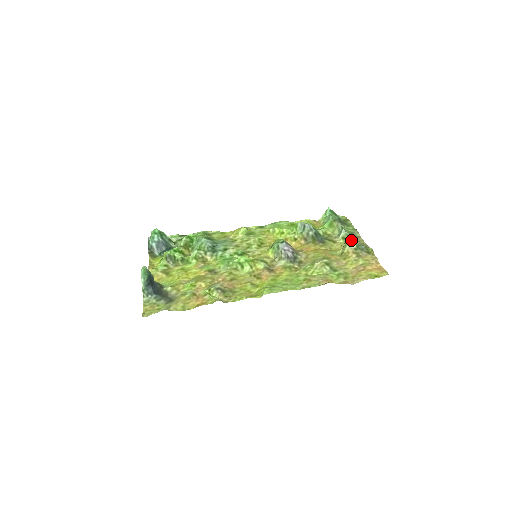
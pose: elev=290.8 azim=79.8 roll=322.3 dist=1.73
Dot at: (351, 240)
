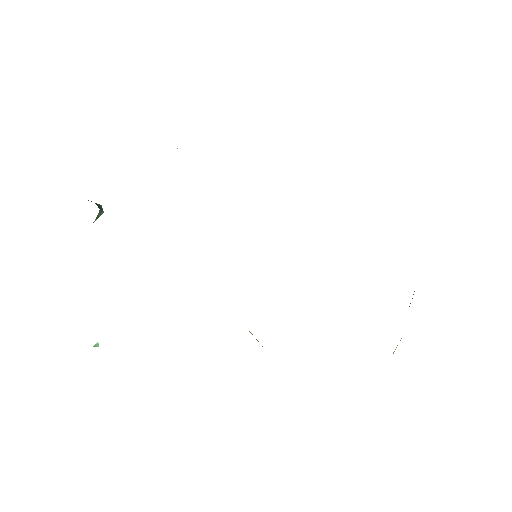
Dot at: occluded
